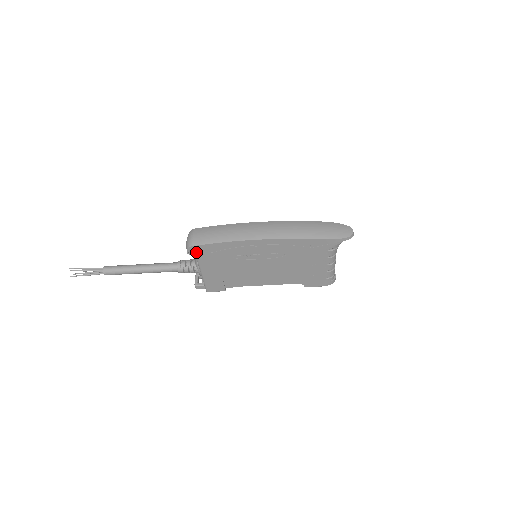
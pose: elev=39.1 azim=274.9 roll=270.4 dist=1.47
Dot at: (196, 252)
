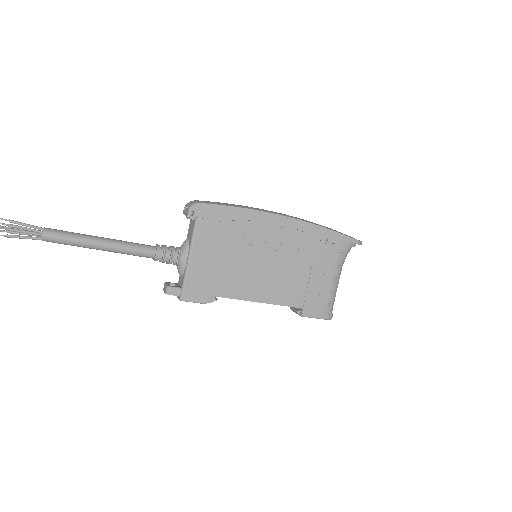
Dot at: (199, 215)
